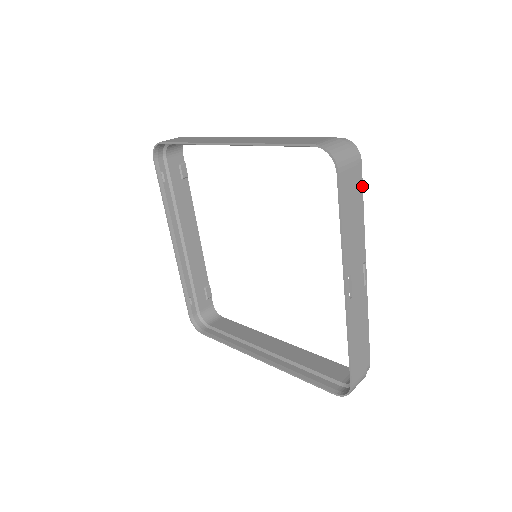
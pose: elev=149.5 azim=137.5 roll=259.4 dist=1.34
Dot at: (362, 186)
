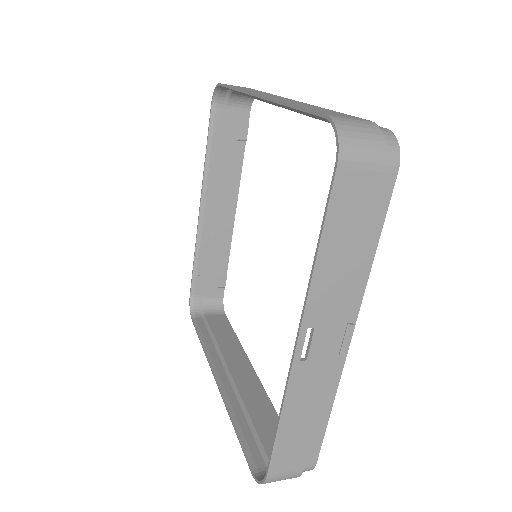
Dot at: (386, 210)
